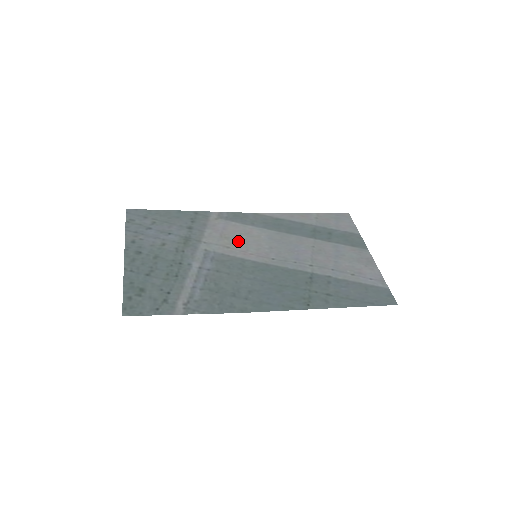
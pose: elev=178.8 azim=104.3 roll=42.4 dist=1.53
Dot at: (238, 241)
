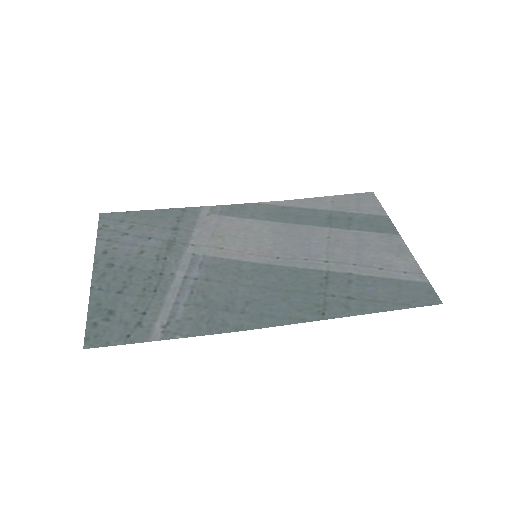
Dot at: (234, 239)
